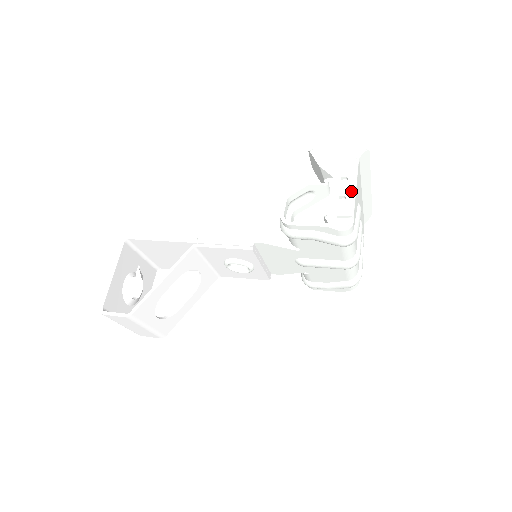
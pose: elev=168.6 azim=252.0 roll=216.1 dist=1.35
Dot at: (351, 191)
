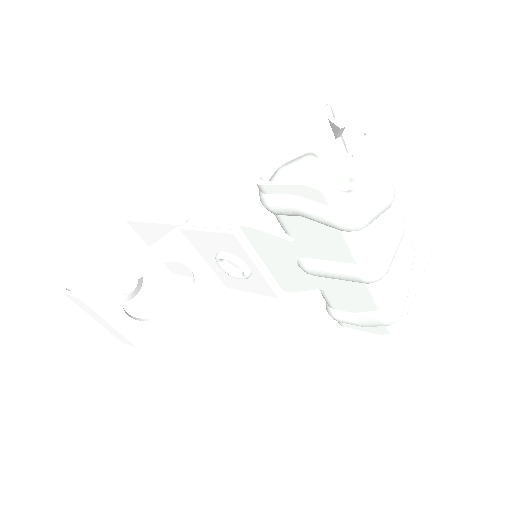
Dot at: (364, 148)
